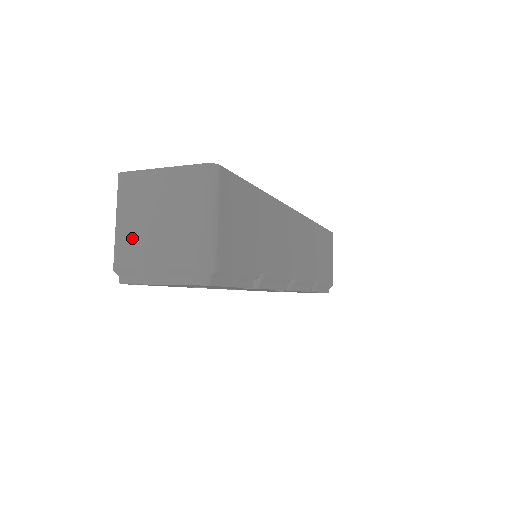
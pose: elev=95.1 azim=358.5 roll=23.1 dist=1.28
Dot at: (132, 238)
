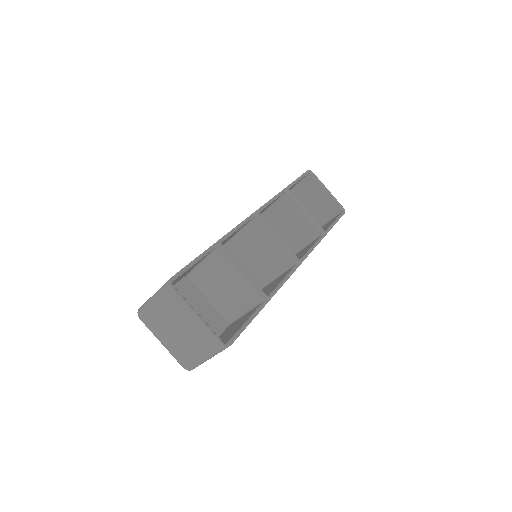
Dot at: (157, 318)
